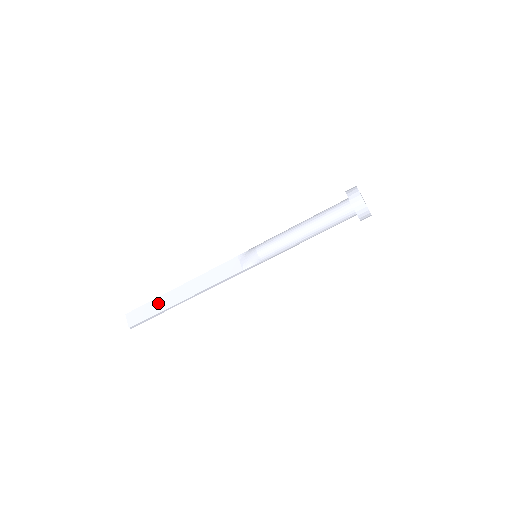
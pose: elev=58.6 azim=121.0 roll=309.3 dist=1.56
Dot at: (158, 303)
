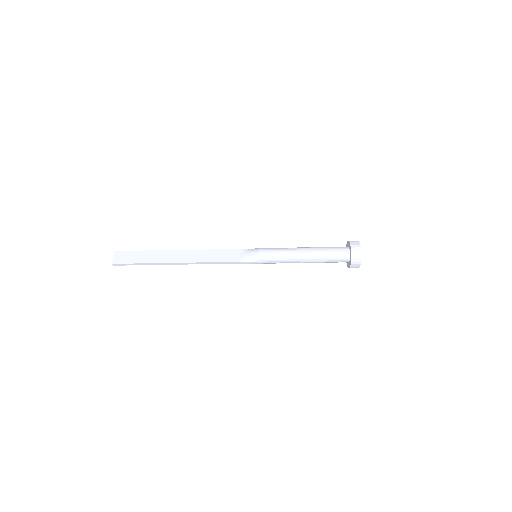
Dot at: (151, 255)
